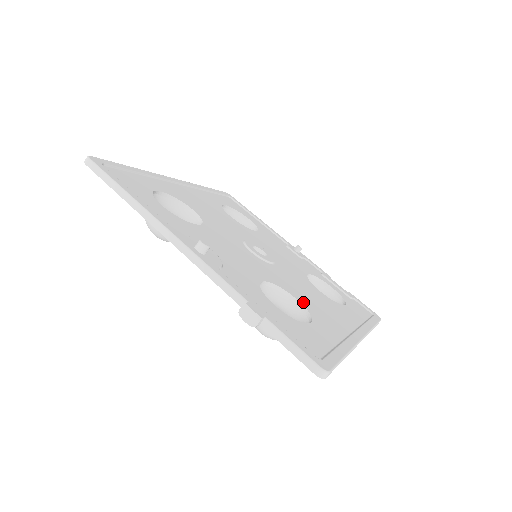
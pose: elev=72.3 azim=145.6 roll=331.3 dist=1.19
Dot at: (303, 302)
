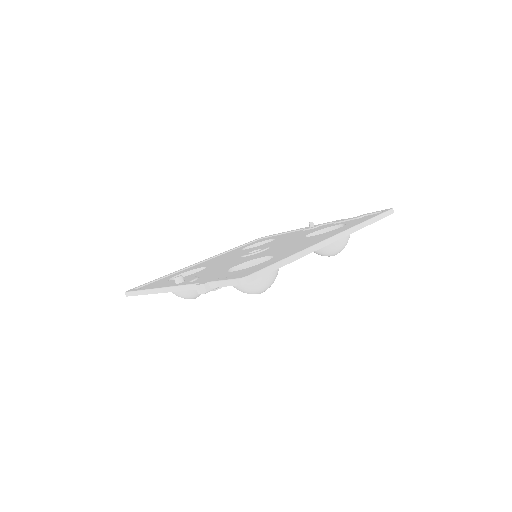
Dot at: (274, 254)
